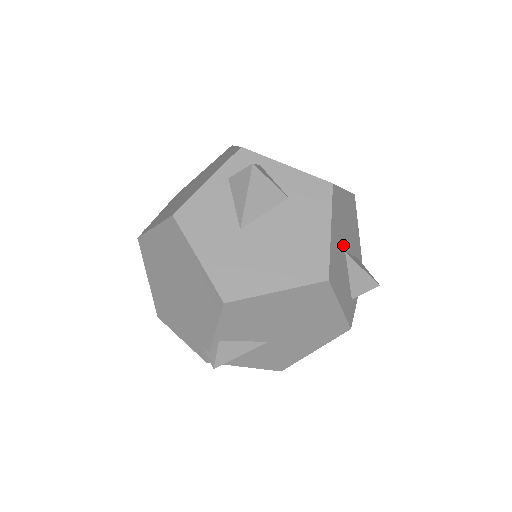
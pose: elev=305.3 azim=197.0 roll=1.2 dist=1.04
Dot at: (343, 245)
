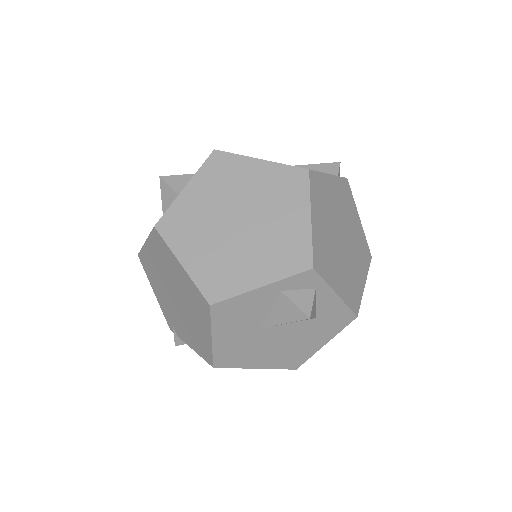
Dot at: occluded
